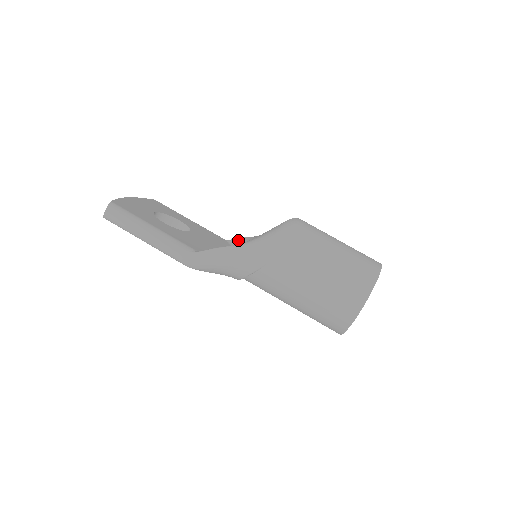
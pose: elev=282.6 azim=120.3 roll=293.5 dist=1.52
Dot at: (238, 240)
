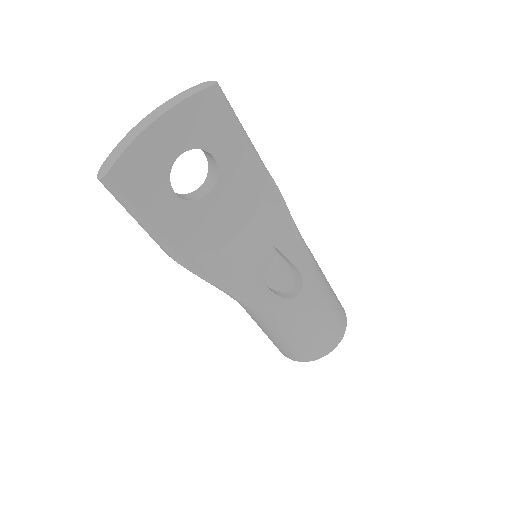
Dot at: (275, 197)
